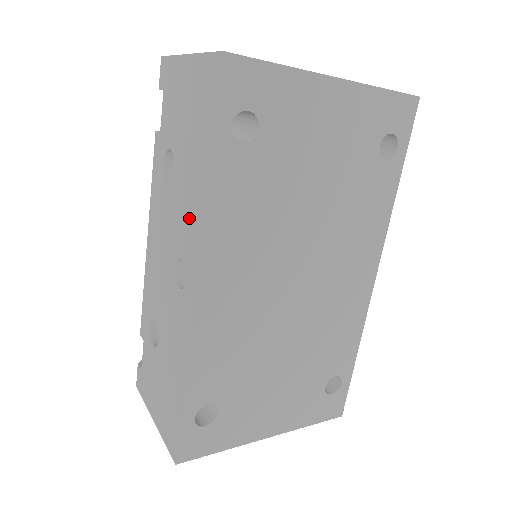
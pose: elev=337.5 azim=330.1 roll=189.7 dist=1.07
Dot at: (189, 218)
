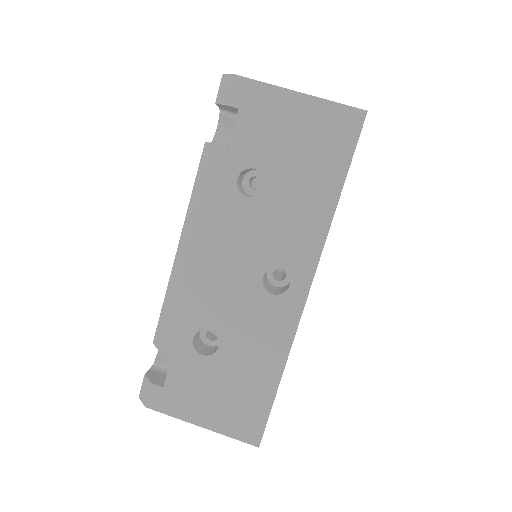
Dot at: (298, 234)
